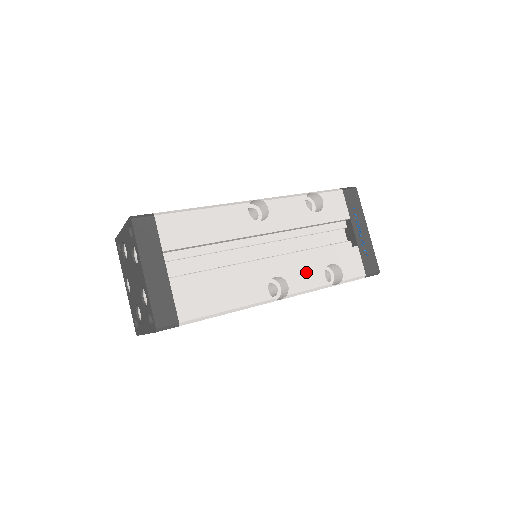
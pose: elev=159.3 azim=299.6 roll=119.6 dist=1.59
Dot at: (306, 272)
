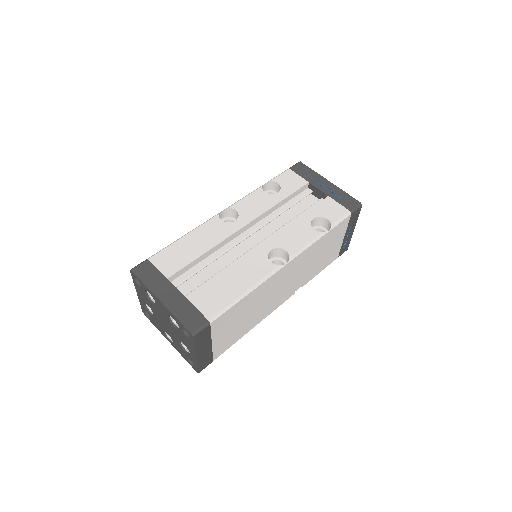
Dot at: (295, 235)
